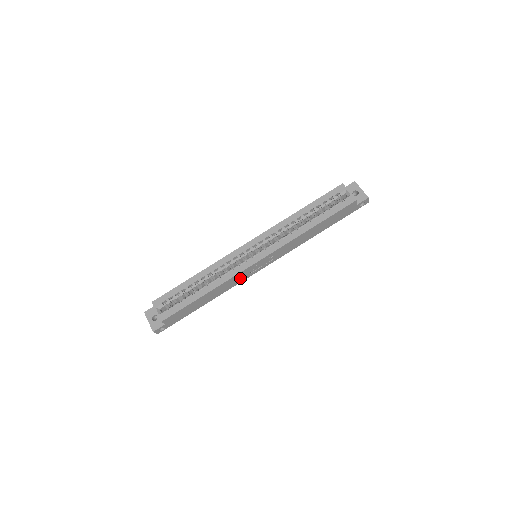
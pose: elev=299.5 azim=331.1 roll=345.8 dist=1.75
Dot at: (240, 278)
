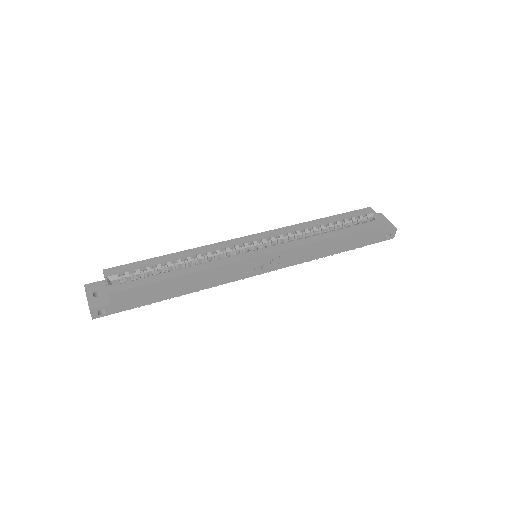
Dot at: (231, 274)
